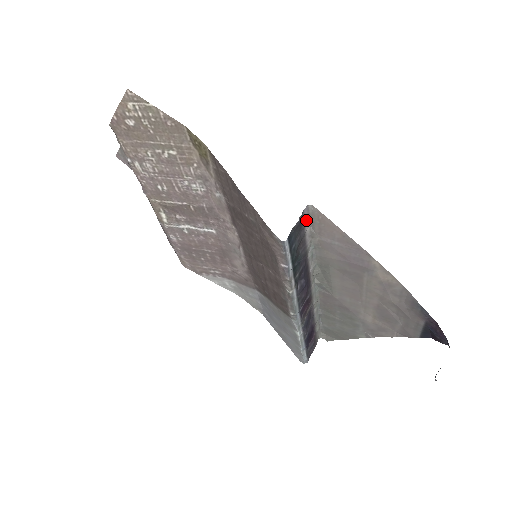
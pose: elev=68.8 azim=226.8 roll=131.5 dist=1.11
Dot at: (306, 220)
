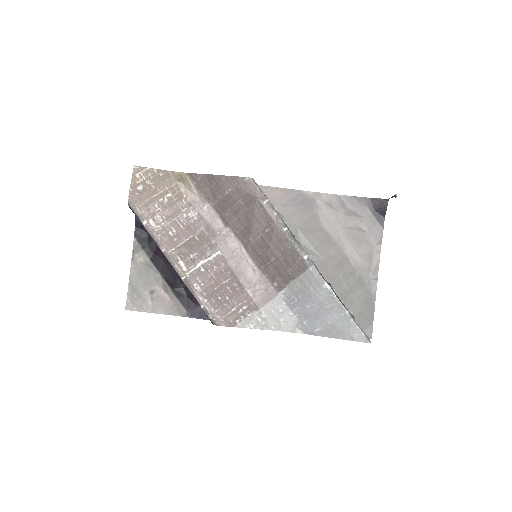
Dot at: occluded
